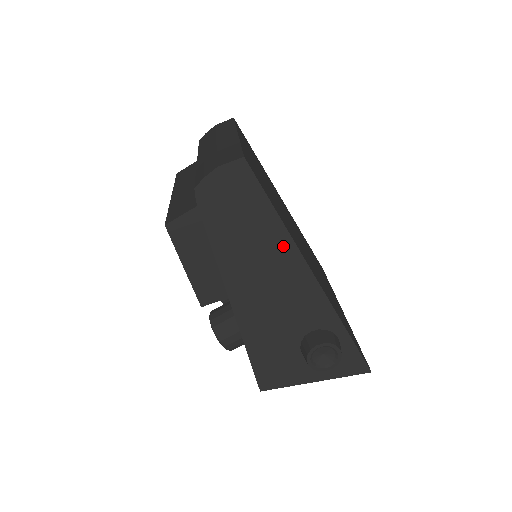
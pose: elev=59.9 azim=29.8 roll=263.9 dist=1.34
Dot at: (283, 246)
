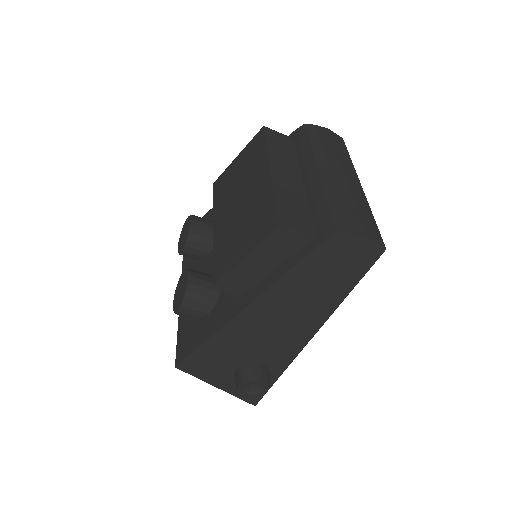
Dot at: (323, 311)
